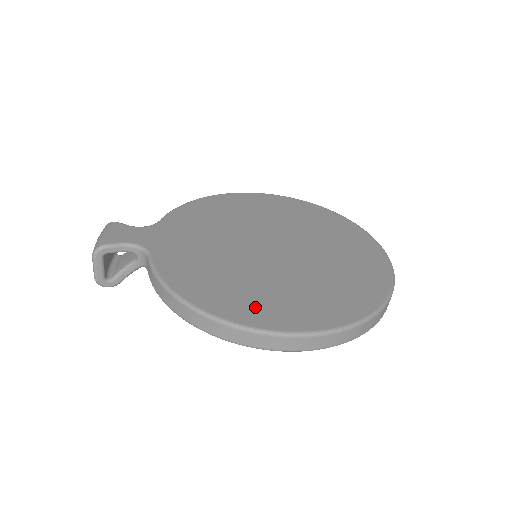
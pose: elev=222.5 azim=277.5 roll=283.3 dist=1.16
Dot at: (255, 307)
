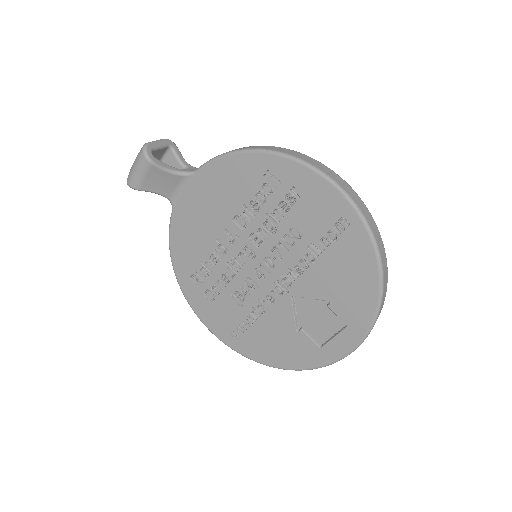
Dot at: occluded
